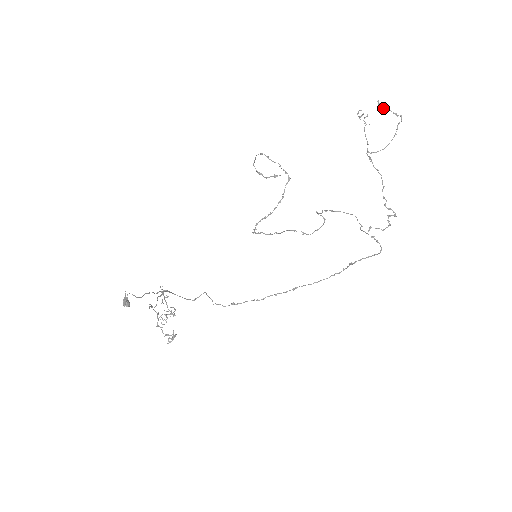
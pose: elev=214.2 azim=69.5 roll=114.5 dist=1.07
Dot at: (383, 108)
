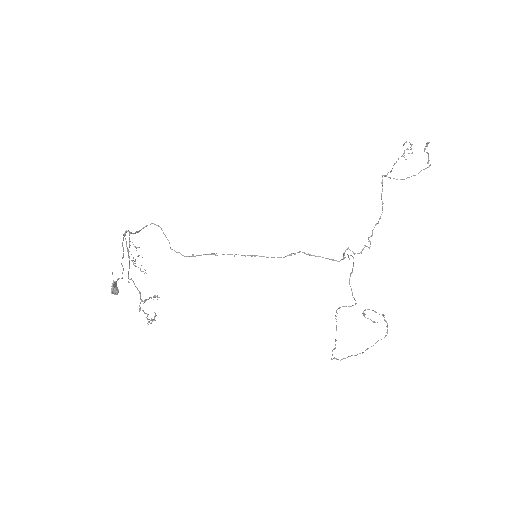
Dot at: (426, 152)
